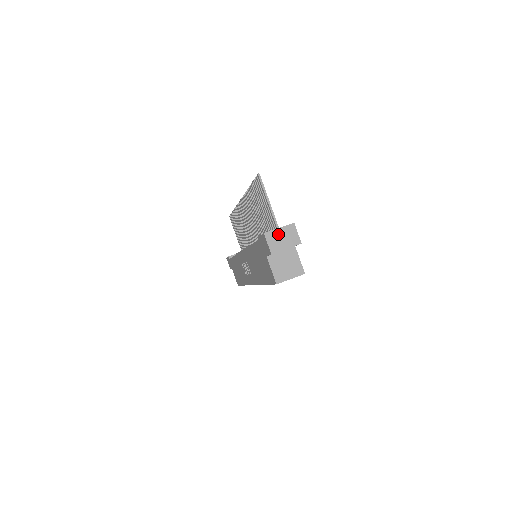
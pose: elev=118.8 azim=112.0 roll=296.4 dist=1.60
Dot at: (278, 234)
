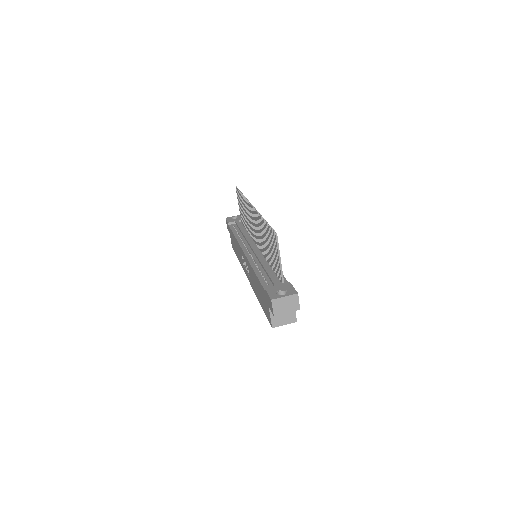
Dot at: (283, 301)
